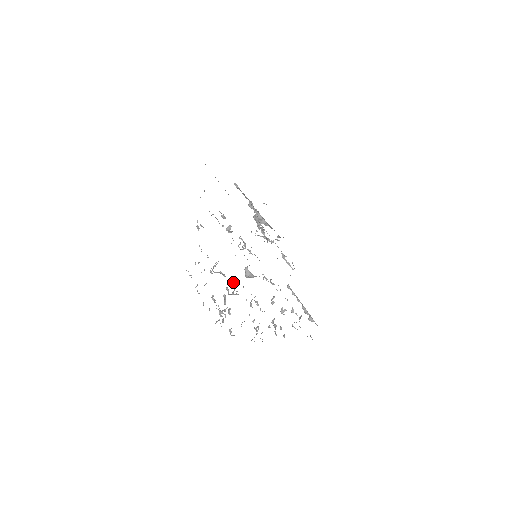
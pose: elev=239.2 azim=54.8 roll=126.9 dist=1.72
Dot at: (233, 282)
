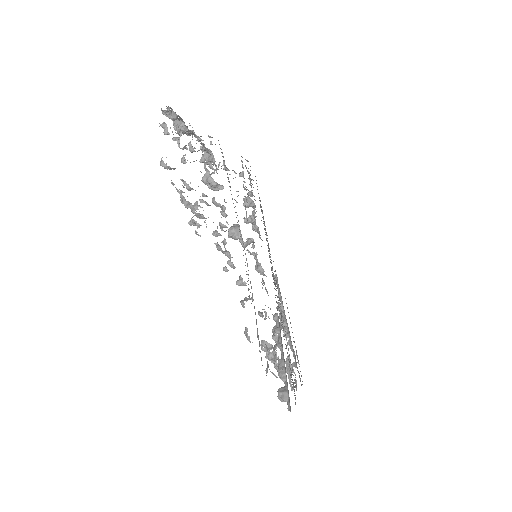
Dot at: occluded
